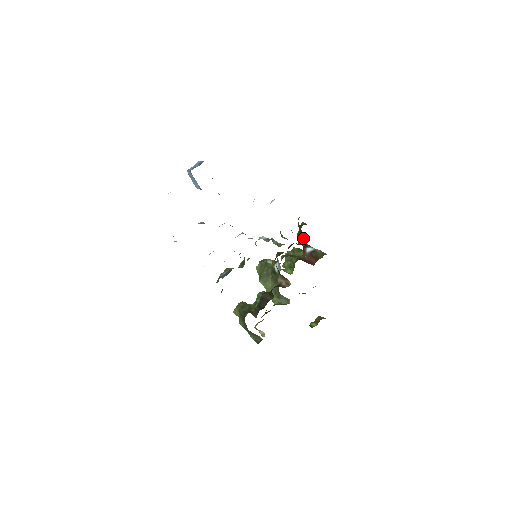
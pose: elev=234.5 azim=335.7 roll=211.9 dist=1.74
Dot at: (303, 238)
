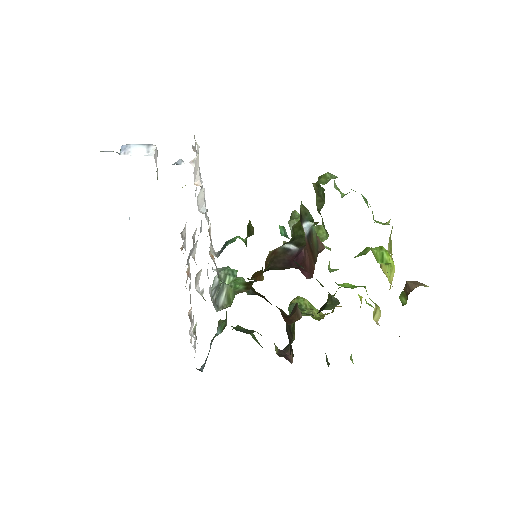
Dot at: occluded
